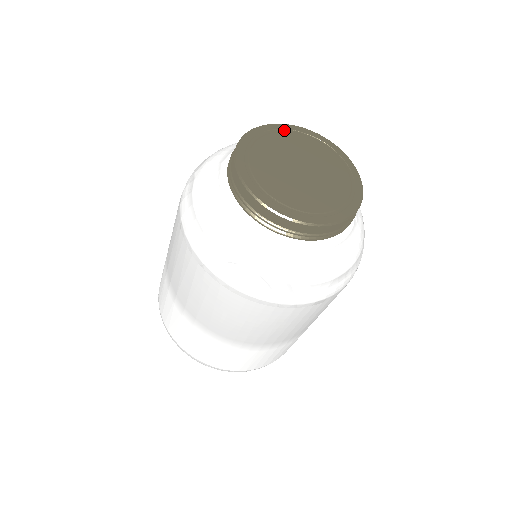
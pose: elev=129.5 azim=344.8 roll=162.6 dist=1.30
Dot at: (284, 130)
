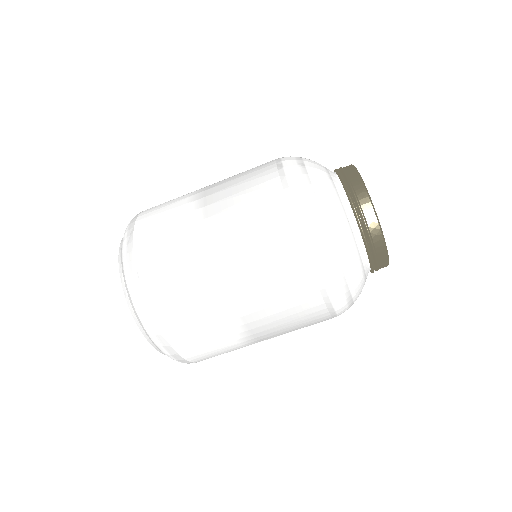
Dot at: occluded
